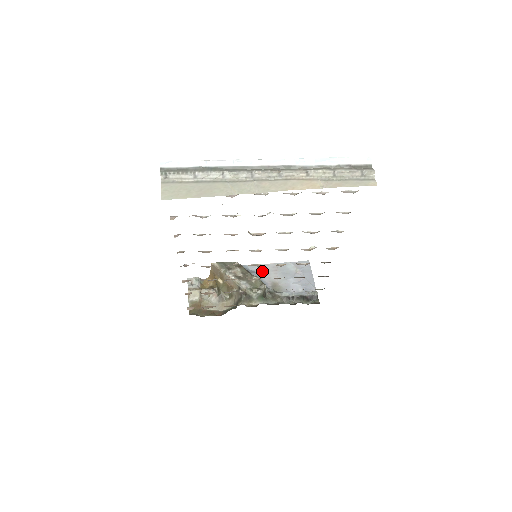
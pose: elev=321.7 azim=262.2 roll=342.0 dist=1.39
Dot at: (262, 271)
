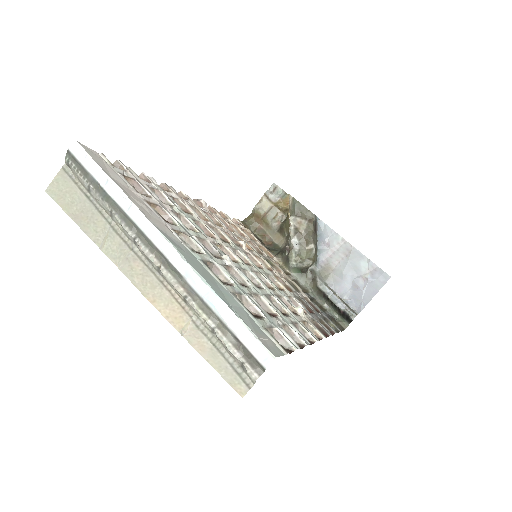
Dot at: (332, 243)
